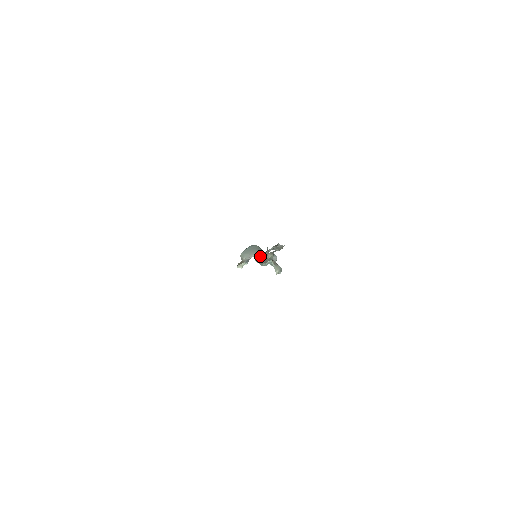
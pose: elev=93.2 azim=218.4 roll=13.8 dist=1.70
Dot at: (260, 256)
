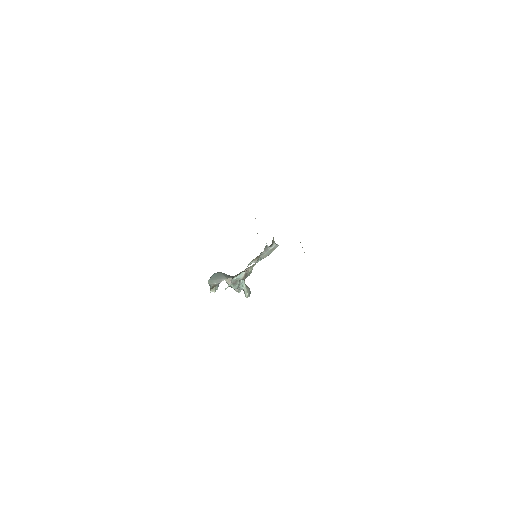
Dot at: occluded
